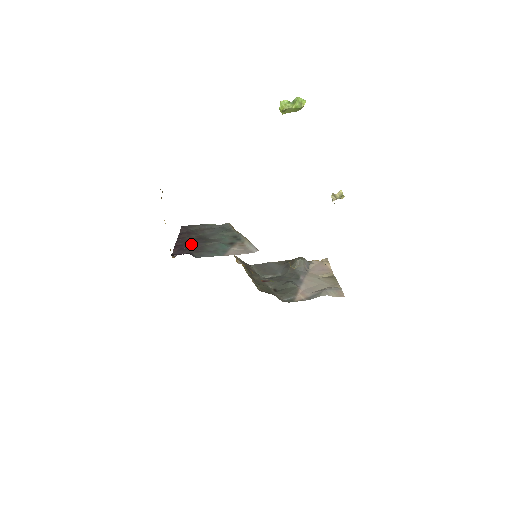
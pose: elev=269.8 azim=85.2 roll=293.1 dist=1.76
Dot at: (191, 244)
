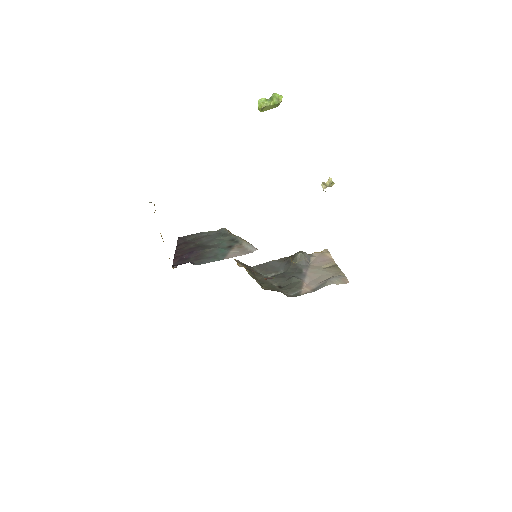
Dot at: (190, 253)
